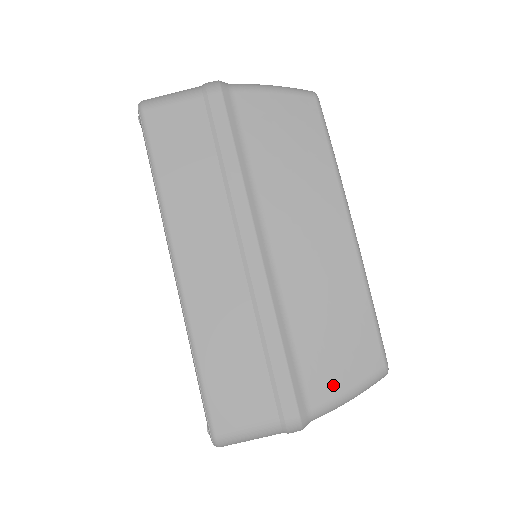
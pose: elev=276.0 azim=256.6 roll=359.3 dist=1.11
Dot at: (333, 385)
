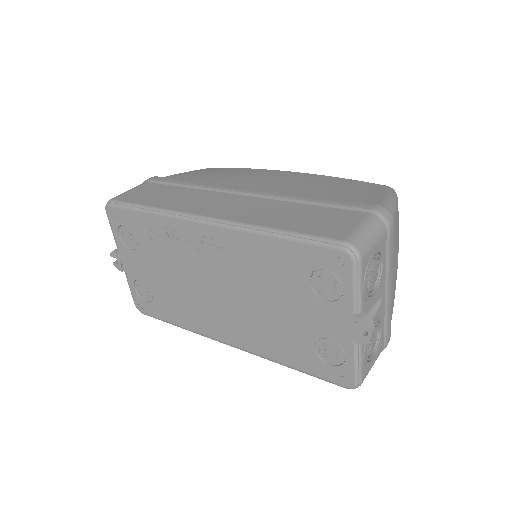
Dot at: (374, 196)
